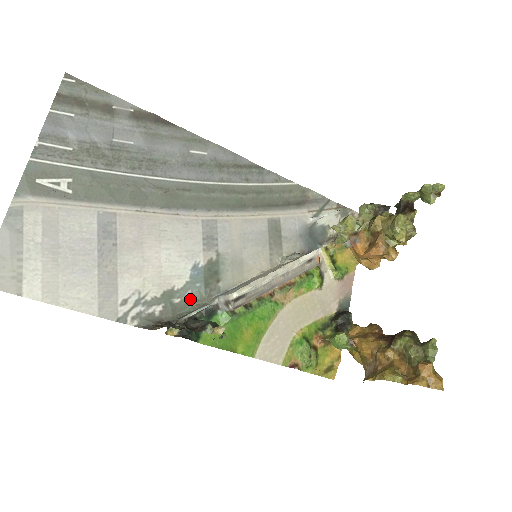
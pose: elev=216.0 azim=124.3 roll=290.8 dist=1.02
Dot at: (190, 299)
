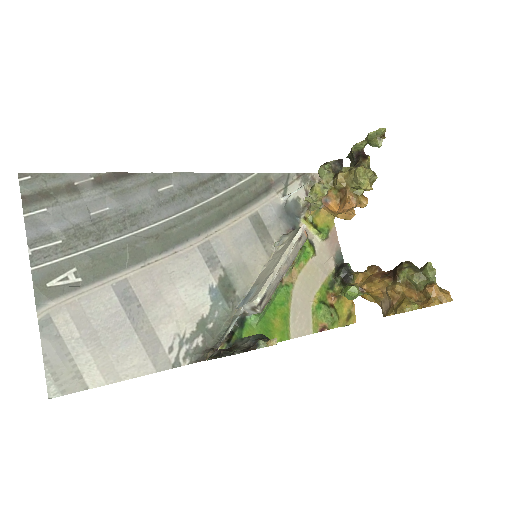
Dot at: (220, 319)
